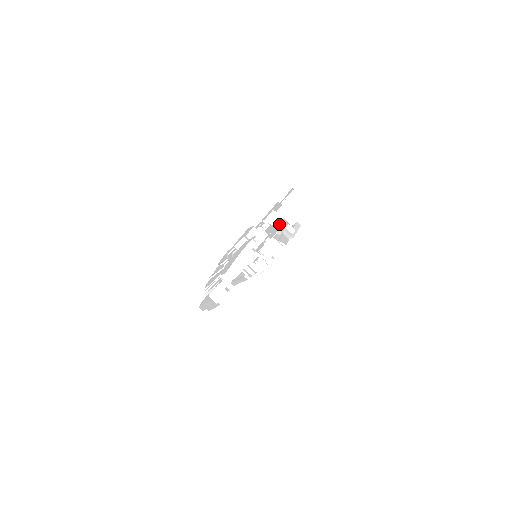
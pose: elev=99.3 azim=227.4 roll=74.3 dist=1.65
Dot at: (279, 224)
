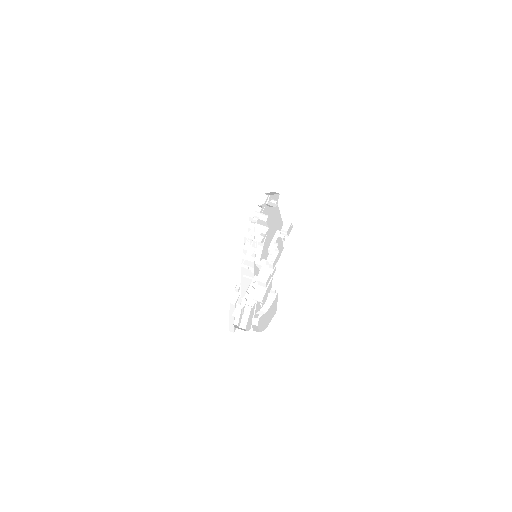
Dot at: occluded
